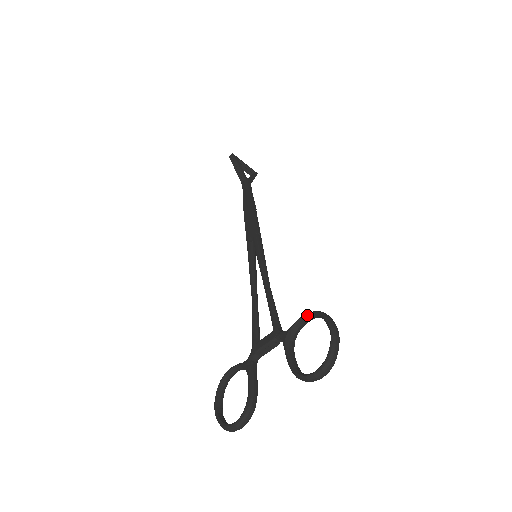
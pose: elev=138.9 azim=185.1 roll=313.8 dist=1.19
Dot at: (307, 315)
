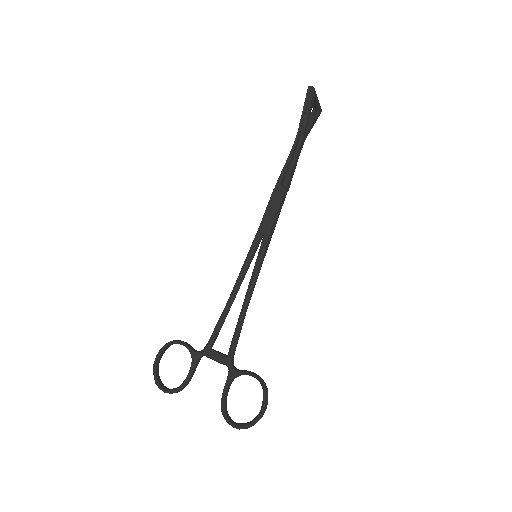
Dot at: (256, 378)
